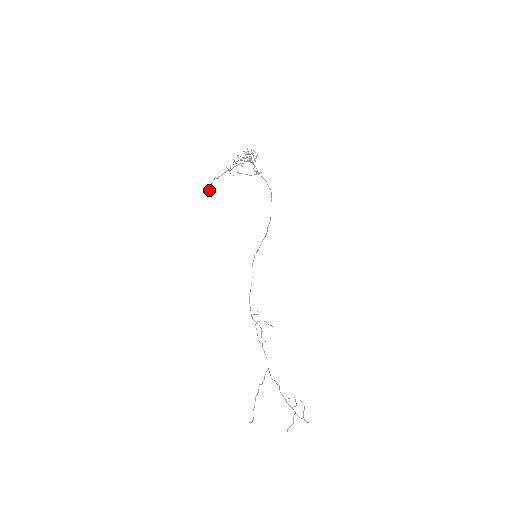
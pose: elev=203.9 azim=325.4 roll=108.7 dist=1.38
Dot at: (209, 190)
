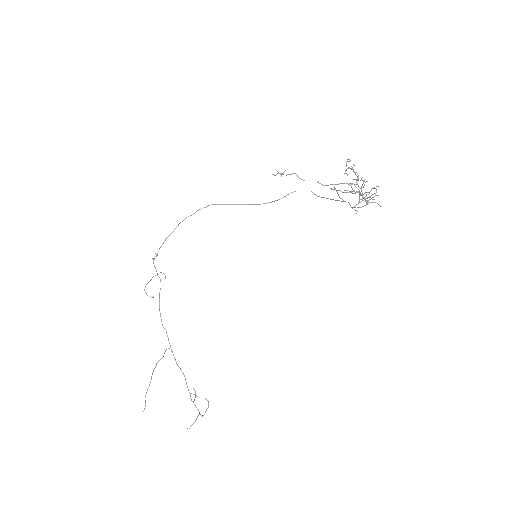
Dot at: (288, 174)
